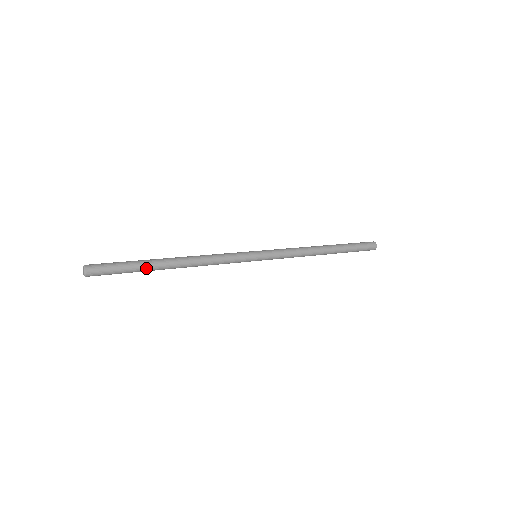
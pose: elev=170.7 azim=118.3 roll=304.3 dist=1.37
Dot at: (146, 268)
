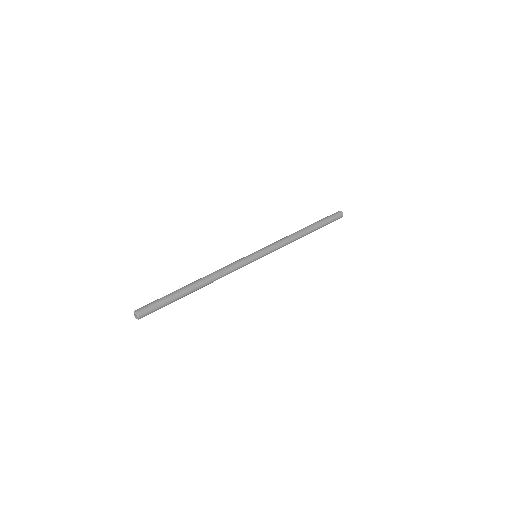
Dot at: (180, 296)
